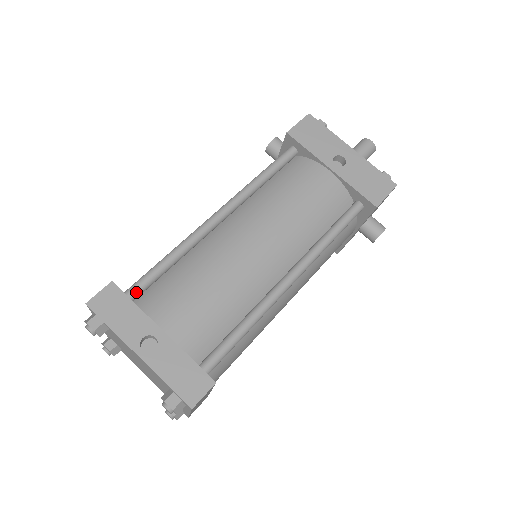
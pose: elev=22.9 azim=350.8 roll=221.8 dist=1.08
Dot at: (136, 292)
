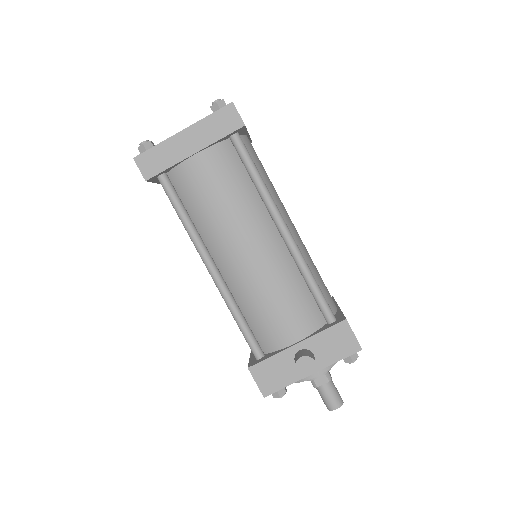
Dot at: occluded
